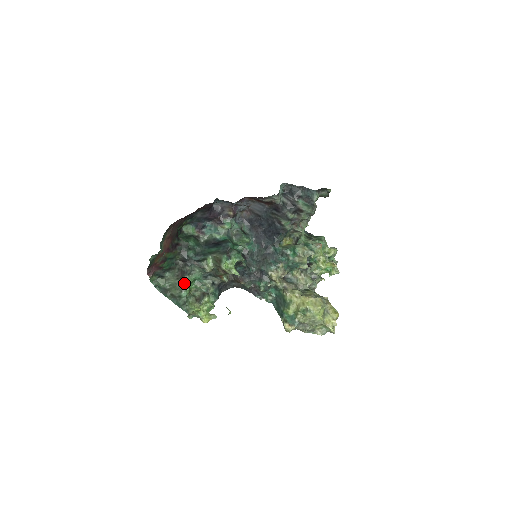
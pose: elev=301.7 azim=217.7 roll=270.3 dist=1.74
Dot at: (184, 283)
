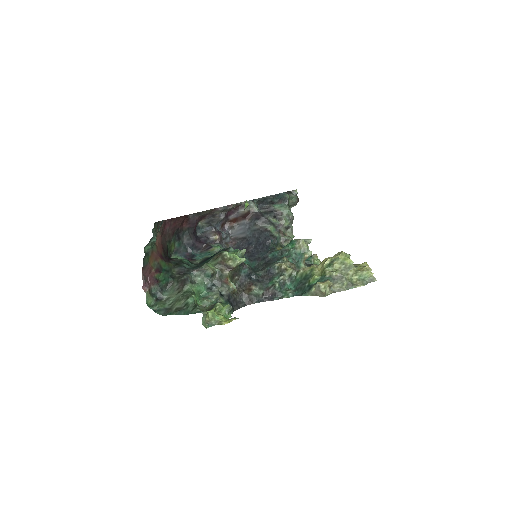
Dot at: (188, 292)
